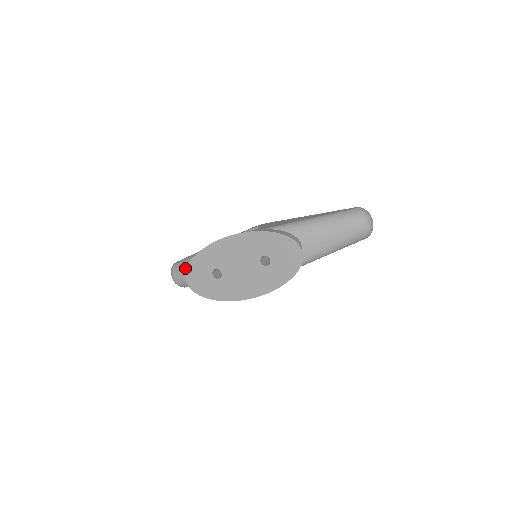
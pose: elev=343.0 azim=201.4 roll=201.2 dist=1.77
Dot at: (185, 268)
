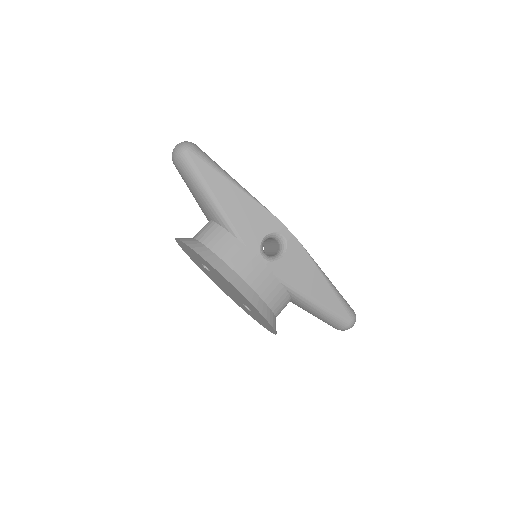
Dot at: (190, 183)
